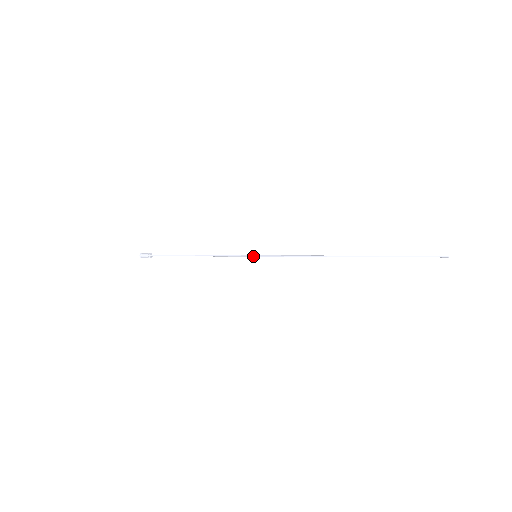
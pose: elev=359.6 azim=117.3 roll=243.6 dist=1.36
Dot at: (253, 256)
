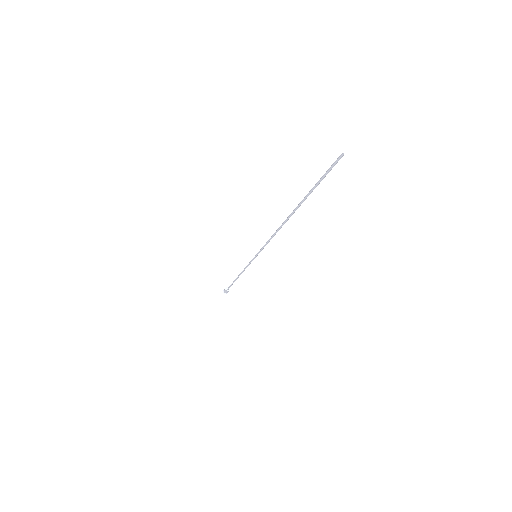
Dot at: (254, 257)
